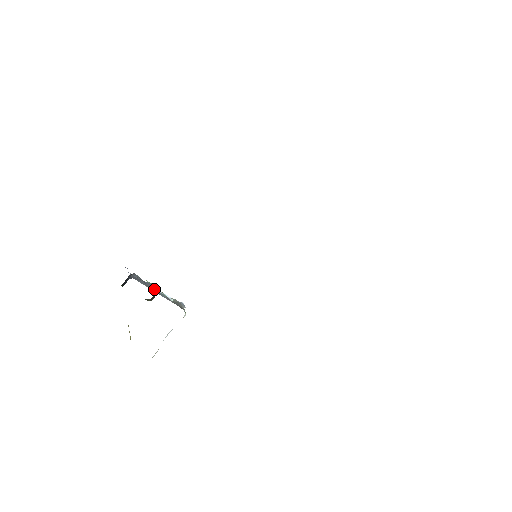
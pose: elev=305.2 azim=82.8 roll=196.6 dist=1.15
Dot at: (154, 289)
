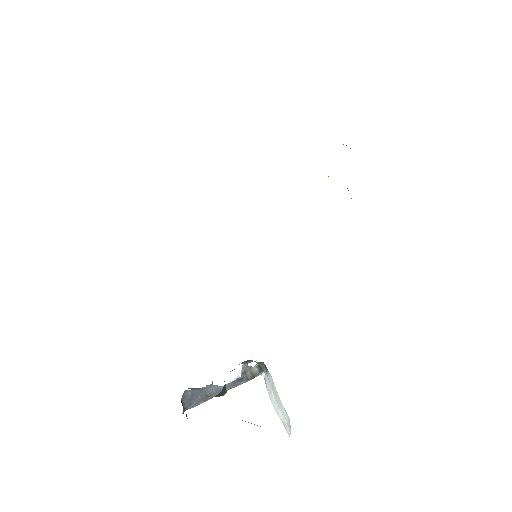
Dot at: (214, 391)
